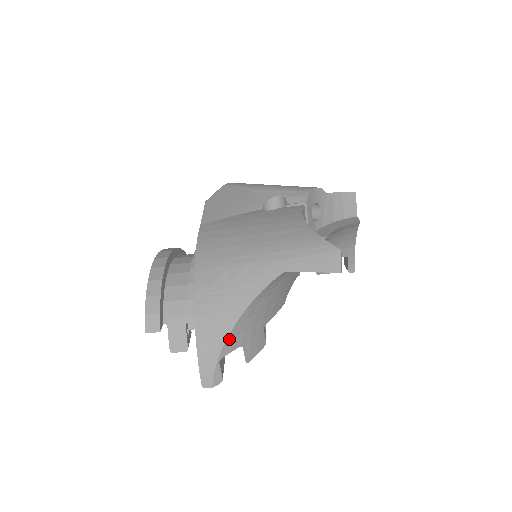
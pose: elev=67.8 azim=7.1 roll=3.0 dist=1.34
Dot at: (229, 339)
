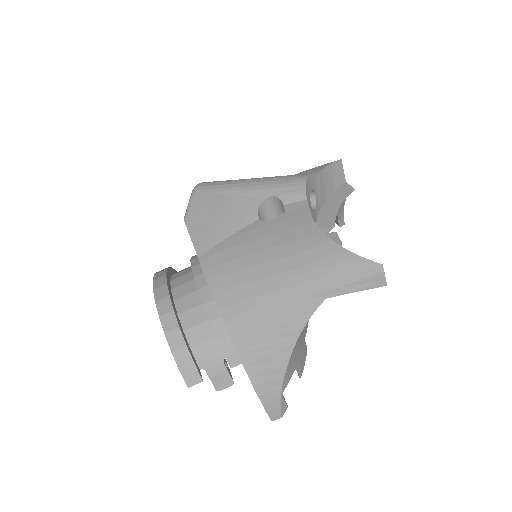
Dot at: (286, 374)
